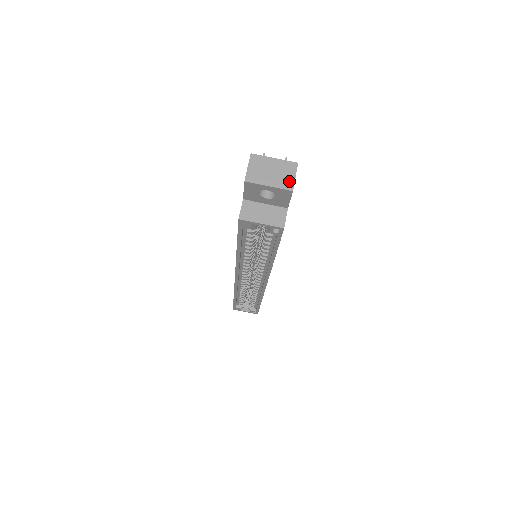
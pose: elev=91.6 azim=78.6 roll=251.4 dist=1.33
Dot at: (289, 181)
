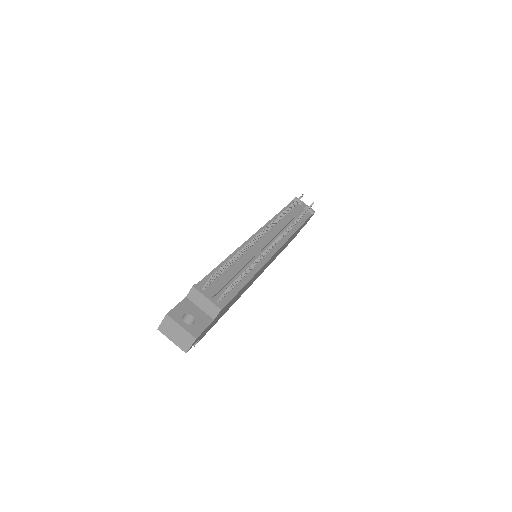
Dot at: (186, 346)
